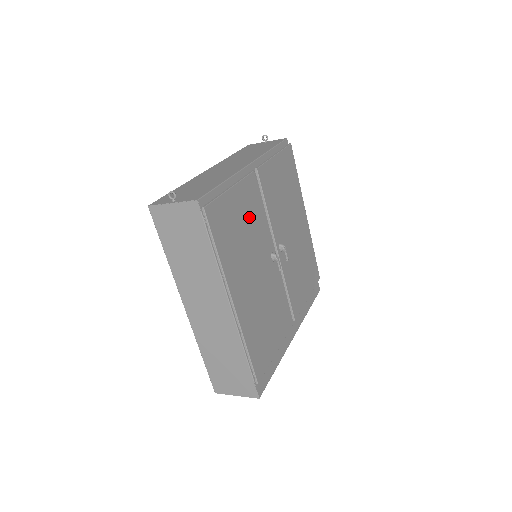
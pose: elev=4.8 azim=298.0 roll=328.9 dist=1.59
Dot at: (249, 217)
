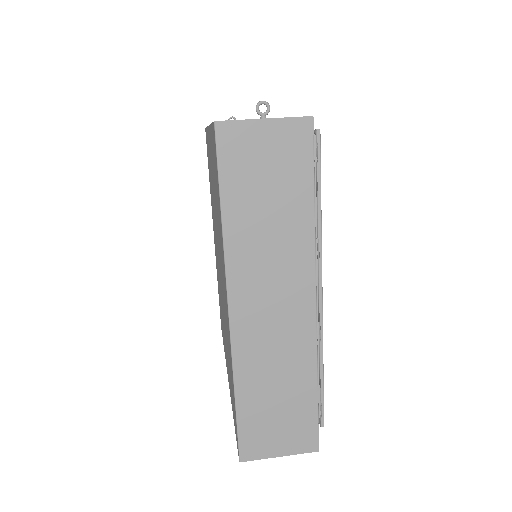
Dot at: occluded
